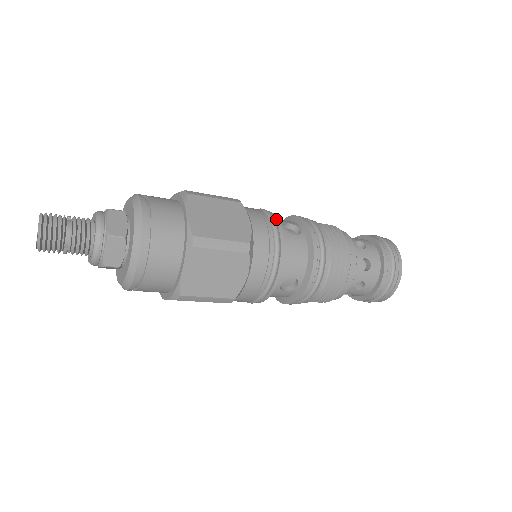
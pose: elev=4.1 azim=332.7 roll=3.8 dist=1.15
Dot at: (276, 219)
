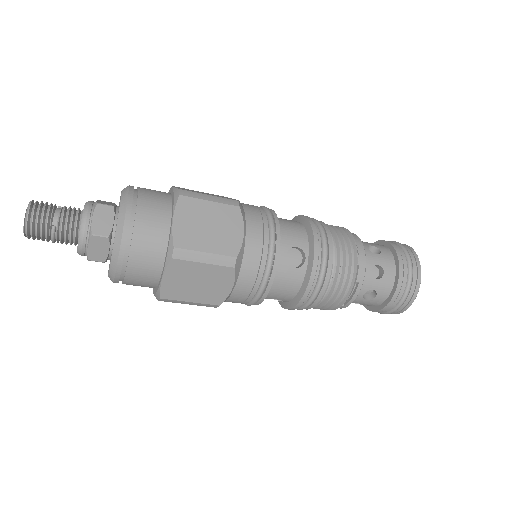
Dot at: occluded
